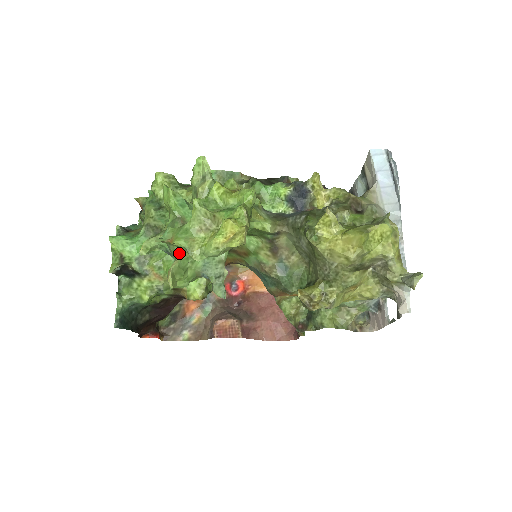
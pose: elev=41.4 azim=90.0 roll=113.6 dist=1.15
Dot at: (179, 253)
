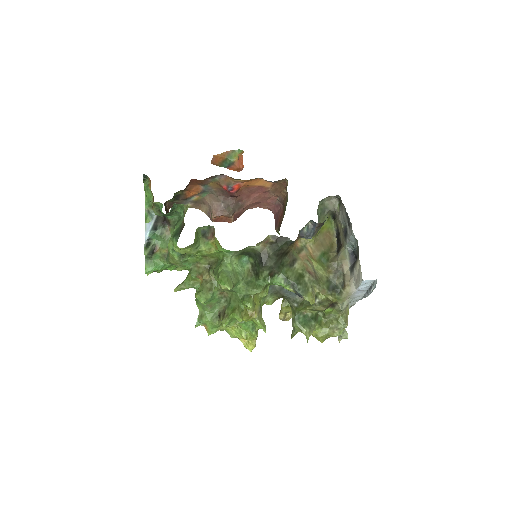
Dot at: occluded
